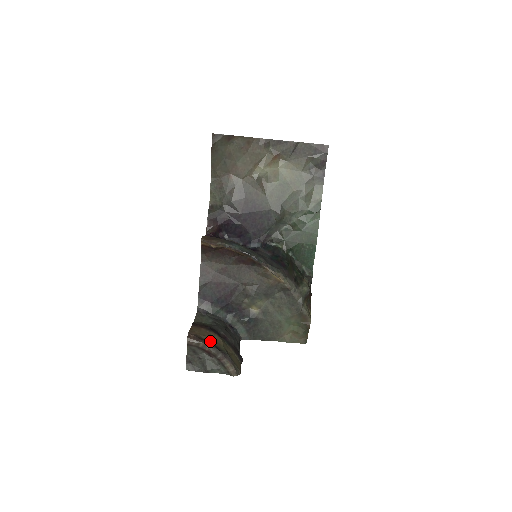
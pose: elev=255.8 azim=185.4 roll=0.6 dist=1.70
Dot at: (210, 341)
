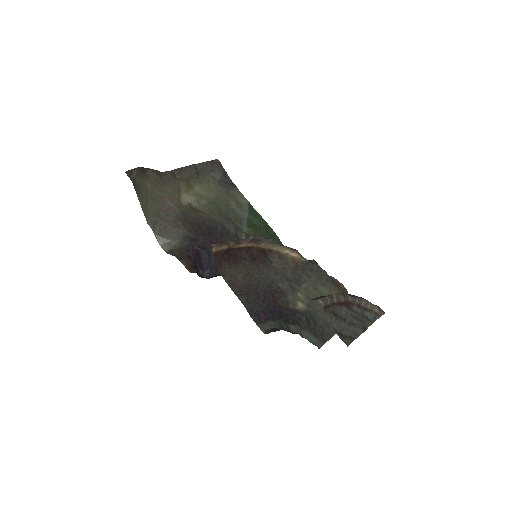
Dot at: occluded
